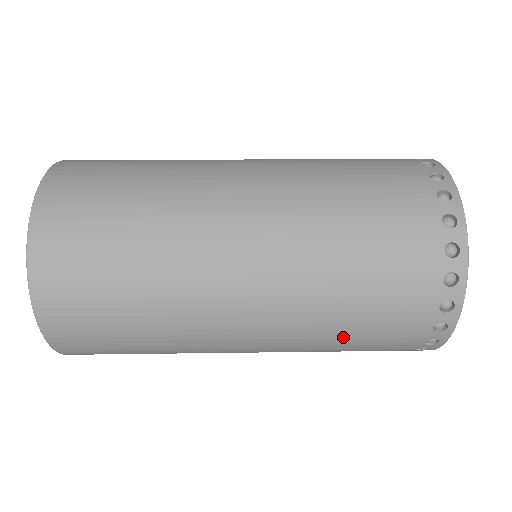
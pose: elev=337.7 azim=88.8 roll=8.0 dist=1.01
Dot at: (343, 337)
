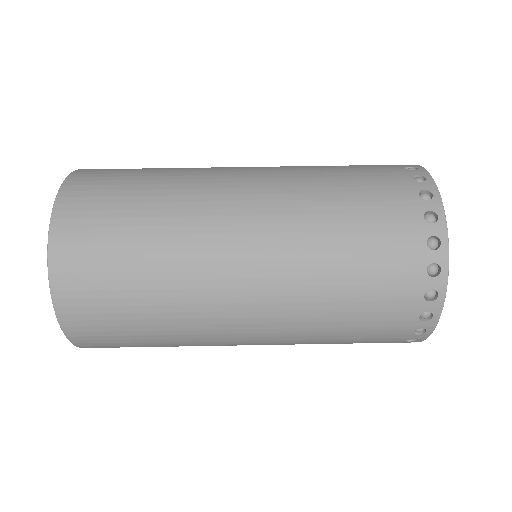
Dot at: (329, 343)
